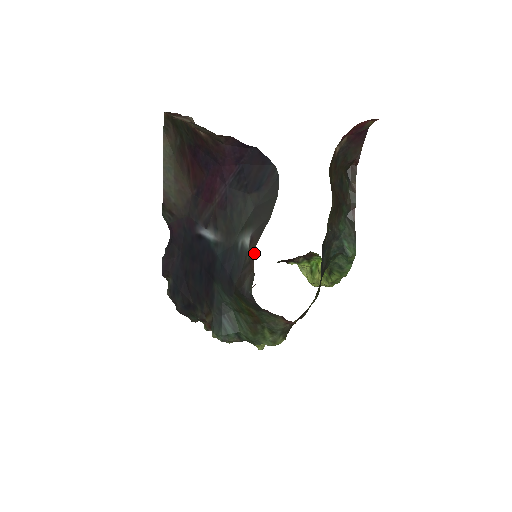
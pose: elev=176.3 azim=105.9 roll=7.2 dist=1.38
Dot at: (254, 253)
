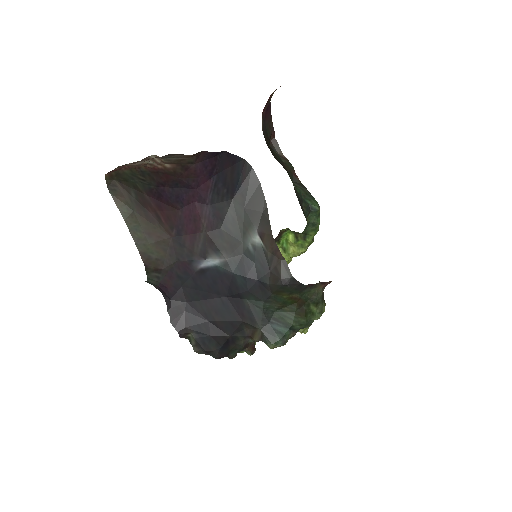
Dot at: occluded
